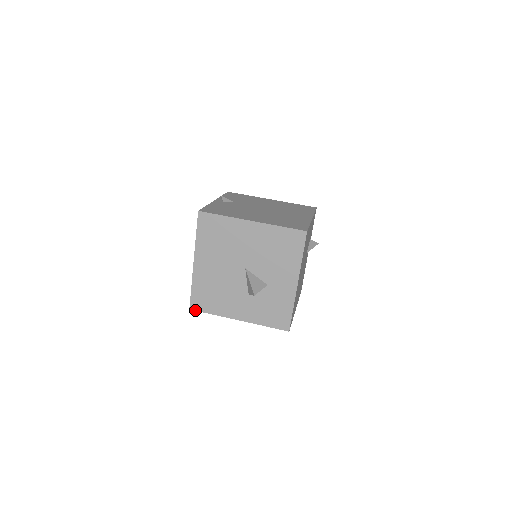
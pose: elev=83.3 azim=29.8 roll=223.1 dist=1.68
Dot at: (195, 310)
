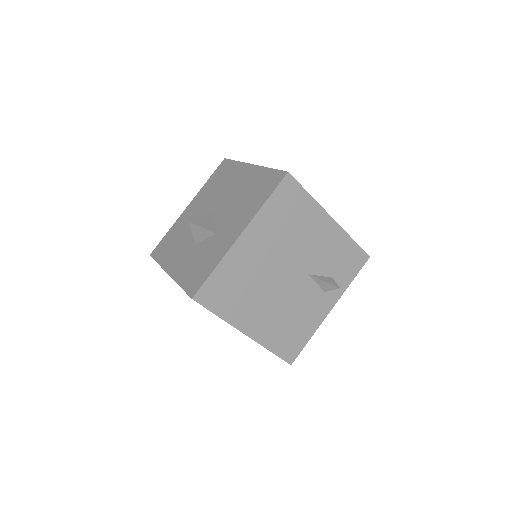
Dot at: (152, 257)
